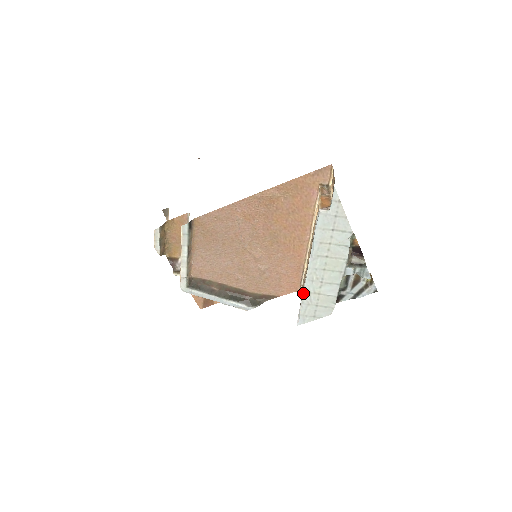
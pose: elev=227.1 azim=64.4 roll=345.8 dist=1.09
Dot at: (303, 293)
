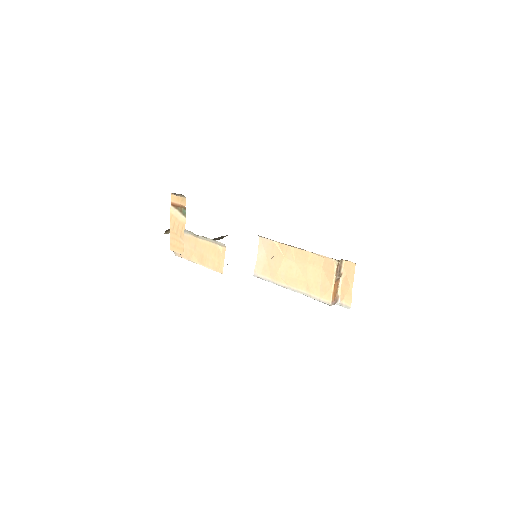
Dot at: occluded
